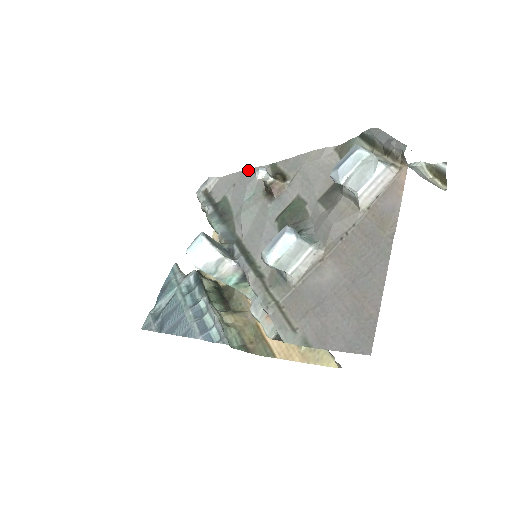
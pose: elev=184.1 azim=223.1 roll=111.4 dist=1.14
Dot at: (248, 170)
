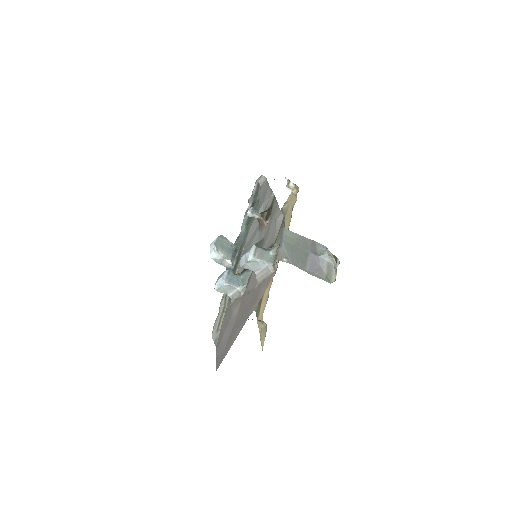
Dot at: (270, 189)
